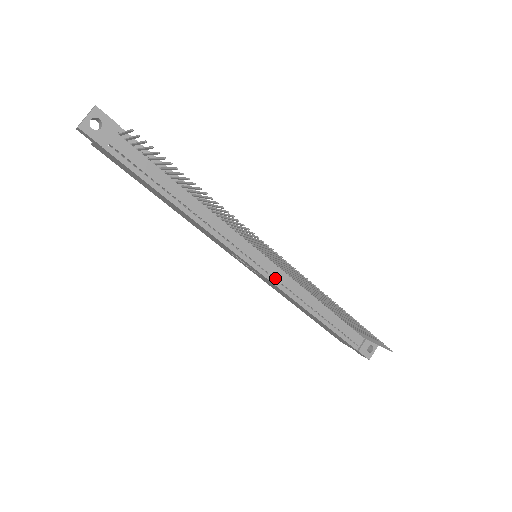
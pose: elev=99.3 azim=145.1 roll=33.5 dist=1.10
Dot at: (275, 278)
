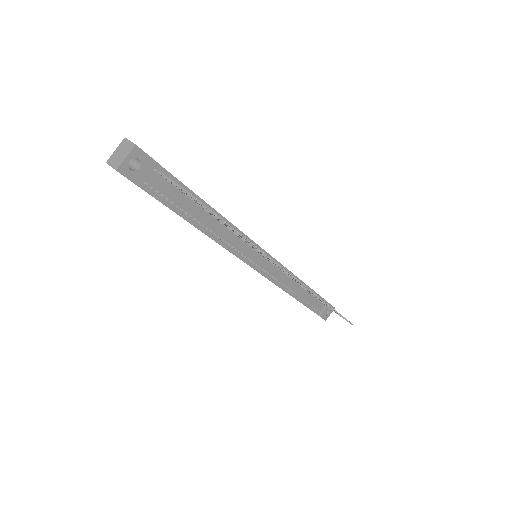
Dot at: (270, 274)
